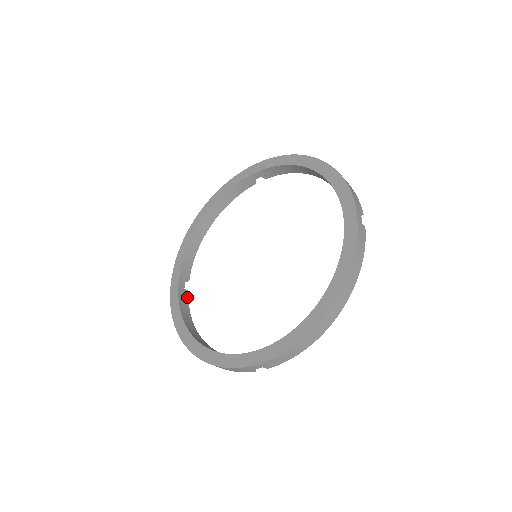
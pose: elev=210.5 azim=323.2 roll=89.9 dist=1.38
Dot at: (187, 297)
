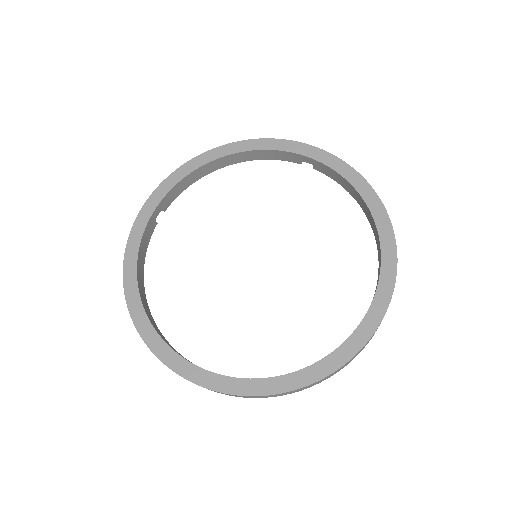
Dot at: (153, 230)
